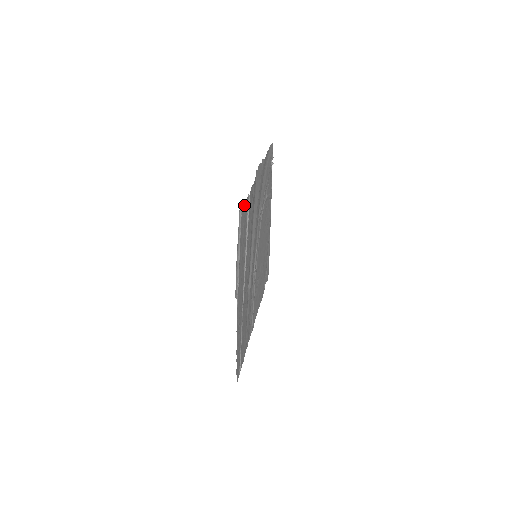
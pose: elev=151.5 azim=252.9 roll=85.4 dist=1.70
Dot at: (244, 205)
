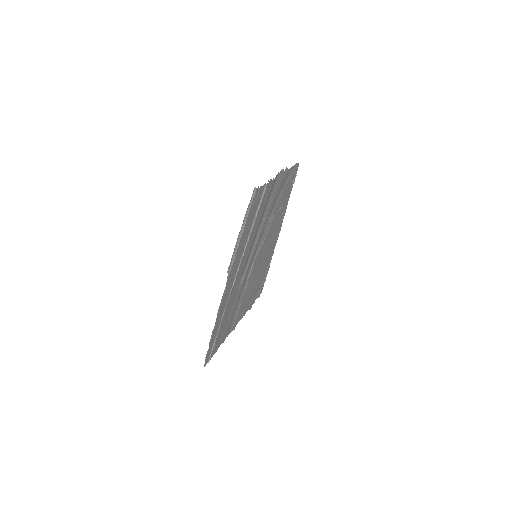
Dot at: (259, 189)
